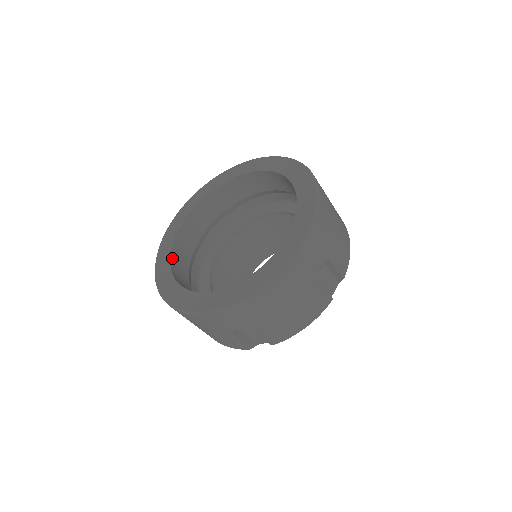
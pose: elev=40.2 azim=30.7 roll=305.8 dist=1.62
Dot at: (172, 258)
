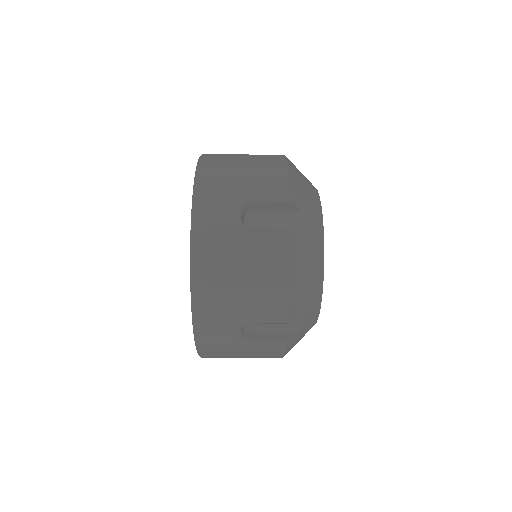
Dot at: occluded
